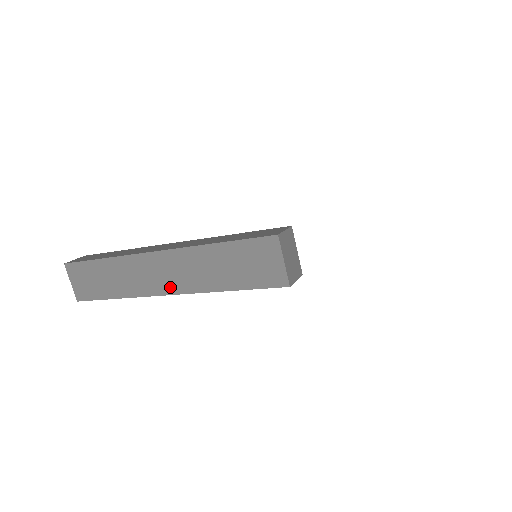
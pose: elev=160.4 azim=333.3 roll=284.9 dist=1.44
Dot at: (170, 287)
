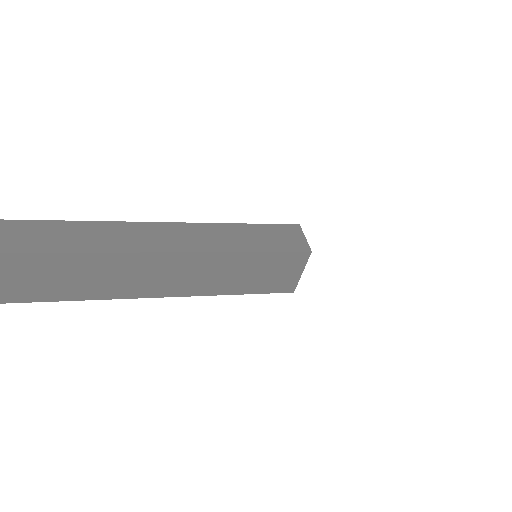
Dot at: (126, 291)
